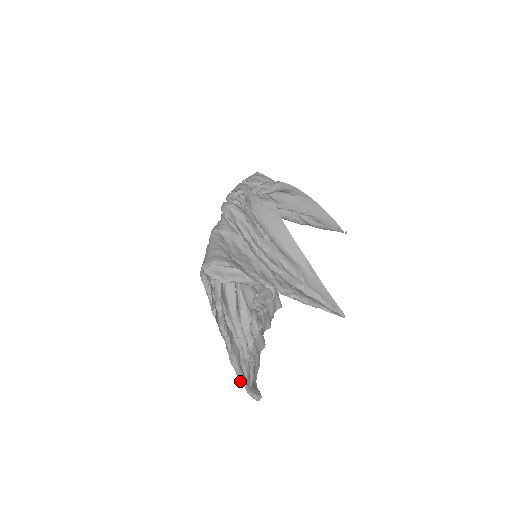
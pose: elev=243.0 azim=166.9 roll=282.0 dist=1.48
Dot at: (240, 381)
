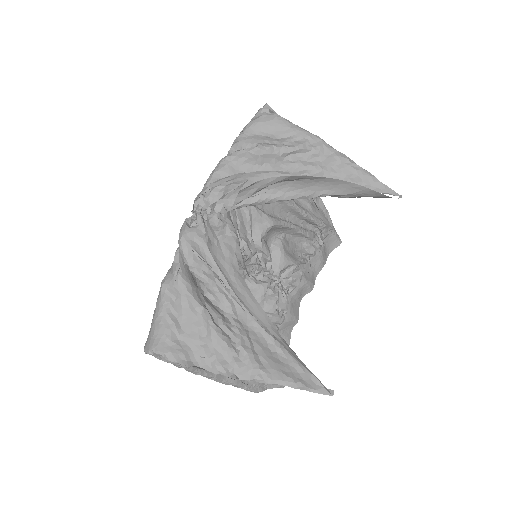
Dot at: (248, 390)
